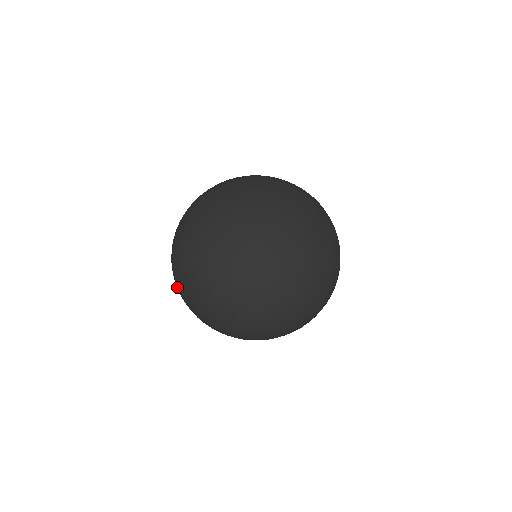
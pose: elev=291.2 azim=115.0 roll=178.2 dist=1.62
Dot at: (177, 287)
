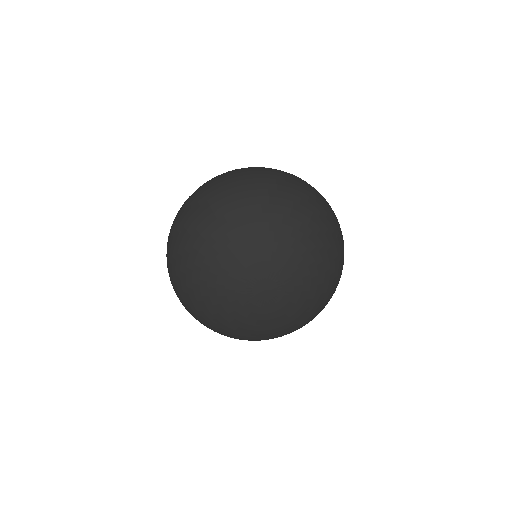
Dot at: occluded
